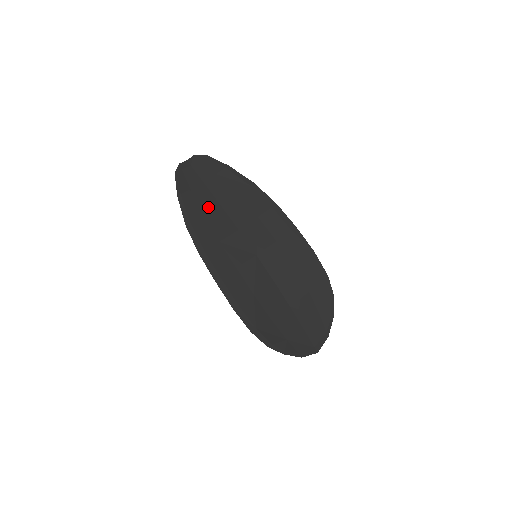
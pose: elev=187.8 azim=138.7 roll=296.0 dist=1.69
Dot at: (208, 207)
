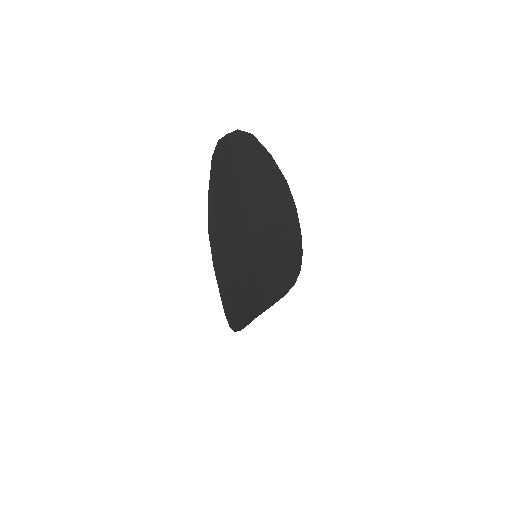
Dot at: (234, 207)
